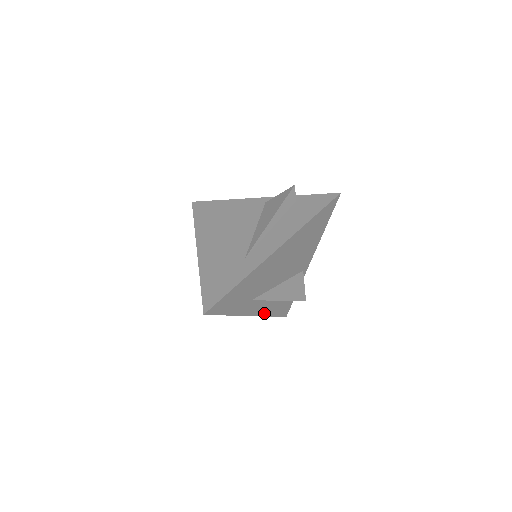
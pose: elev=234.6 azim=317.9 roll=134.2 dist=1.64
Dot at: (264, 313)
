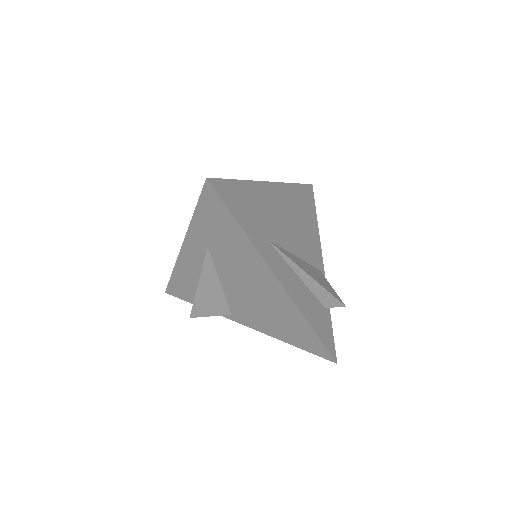
Dot at: (296, 301)
